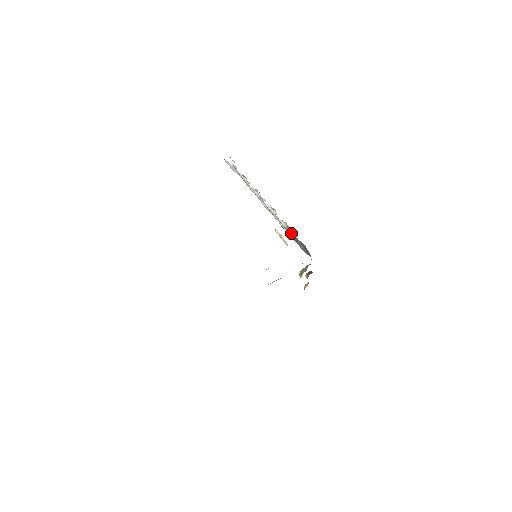
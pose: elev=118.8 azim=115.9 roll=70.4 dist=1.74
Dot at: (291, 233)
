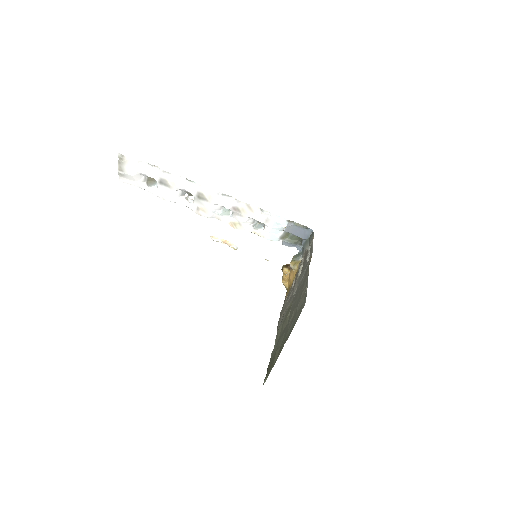
Dot at: (292, 223)
